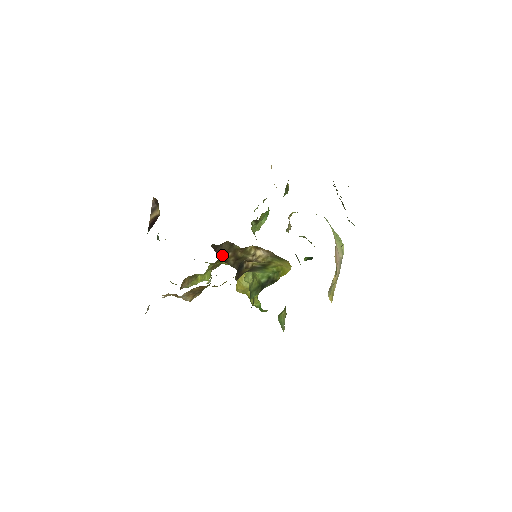
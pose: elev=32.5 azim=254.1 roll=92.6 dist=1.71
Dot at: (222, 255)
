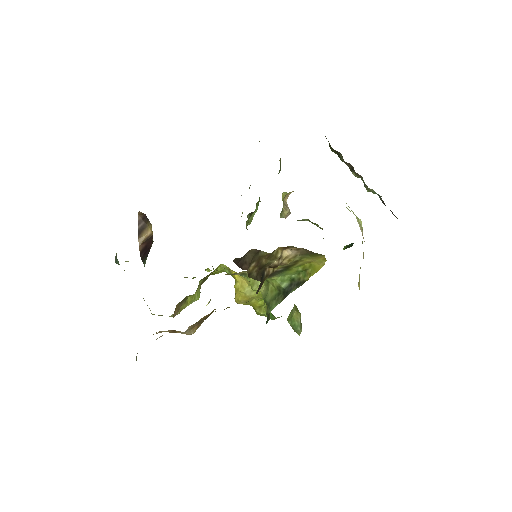
Dot at: (245, 268)
